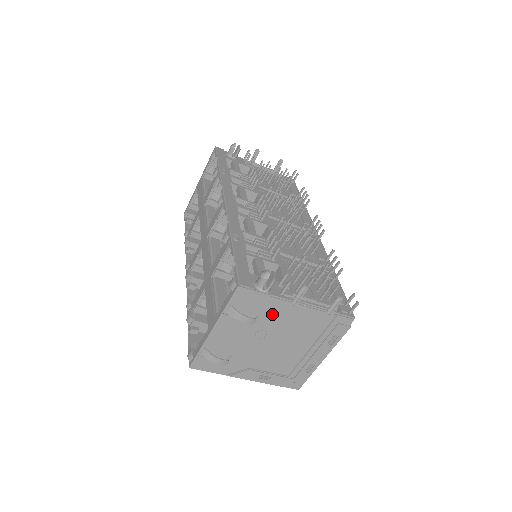
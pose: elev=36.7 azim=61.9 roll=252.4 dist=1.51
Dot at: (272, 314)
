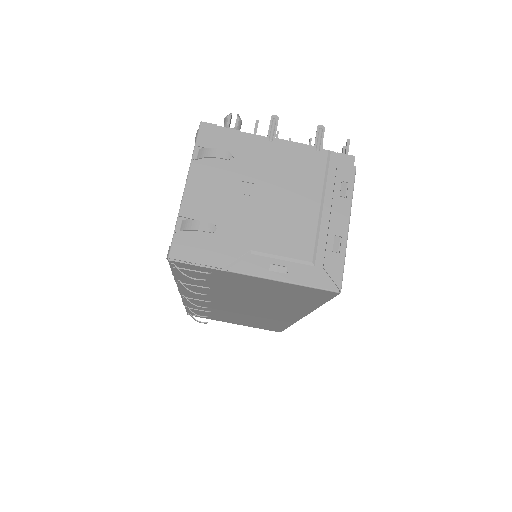
Dot at: (251, 157)
